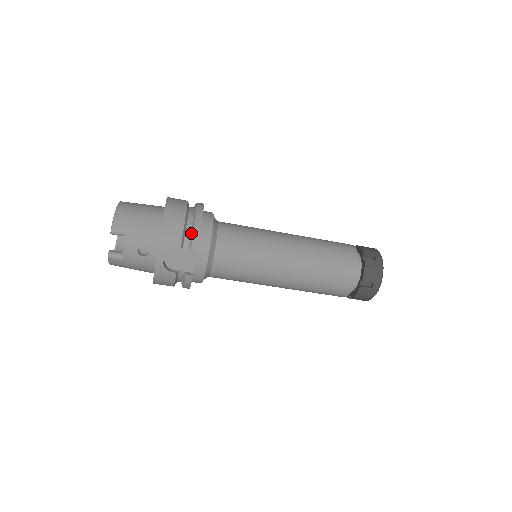
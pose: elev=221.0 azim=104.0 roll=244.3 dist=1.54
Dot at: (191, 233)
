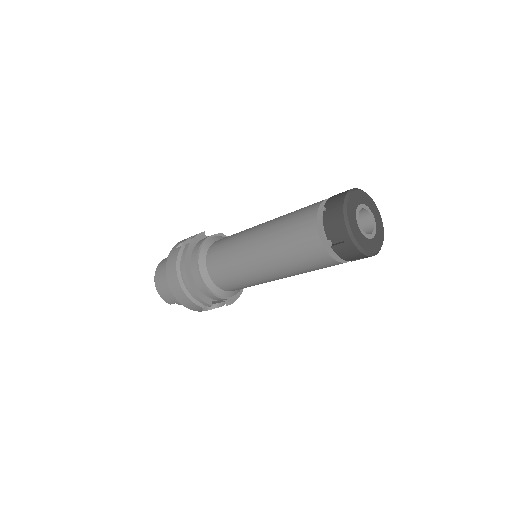
Dot at: (197, 299)
